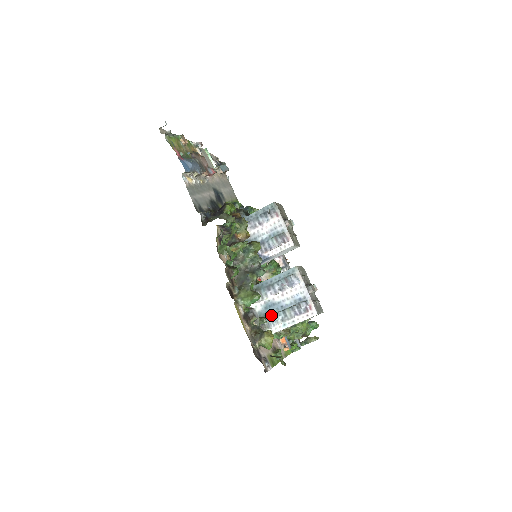
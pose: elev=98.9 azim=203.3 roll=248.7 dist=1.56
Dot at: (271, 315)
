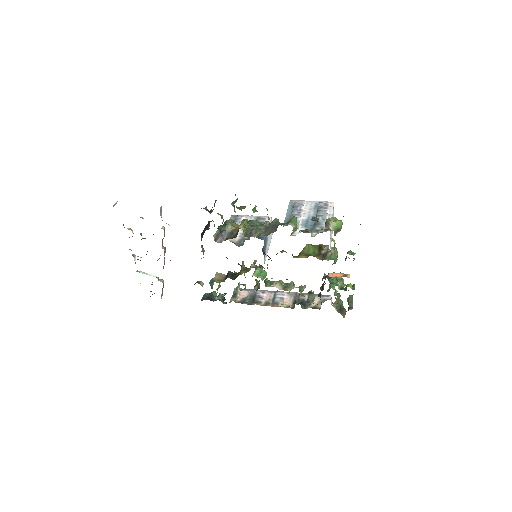
Dot at: (314, 224)
